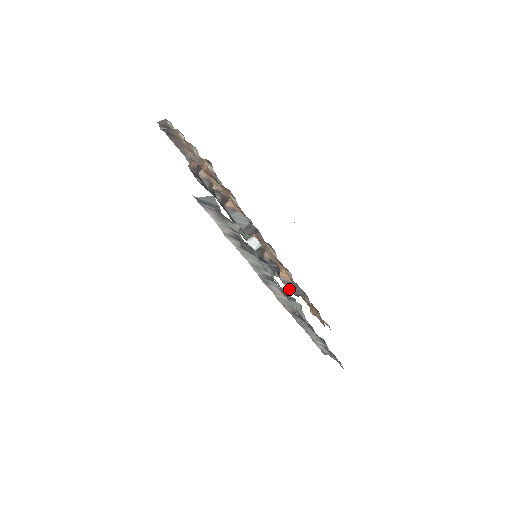
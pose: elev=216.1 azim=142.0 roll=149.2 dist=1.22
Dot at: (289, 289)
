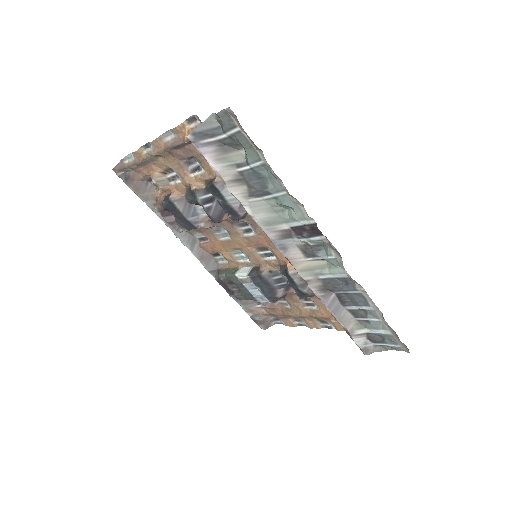
Dot at: (302, 286)
